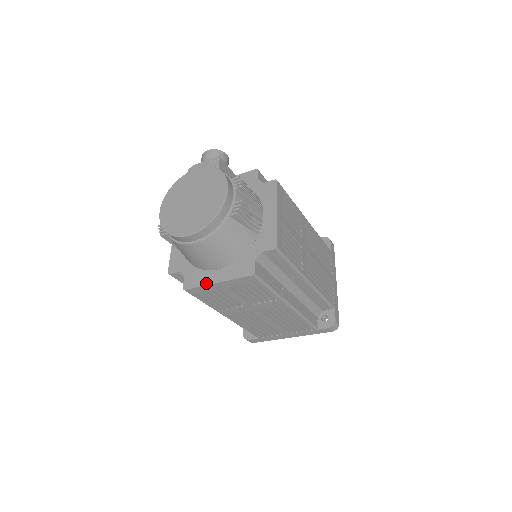
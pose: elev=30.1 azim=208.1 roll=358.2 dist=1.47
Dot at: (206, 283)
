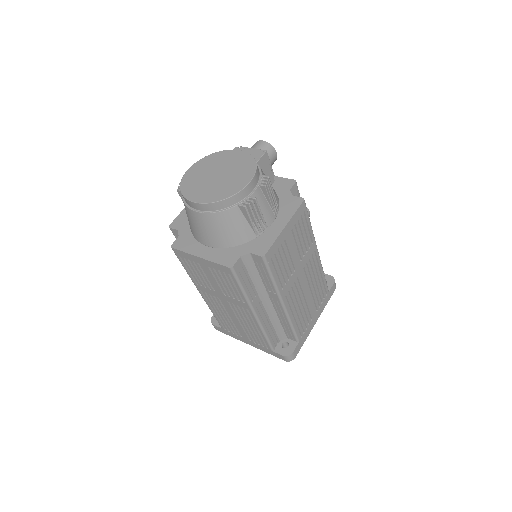
Dot at: (191, 252)
